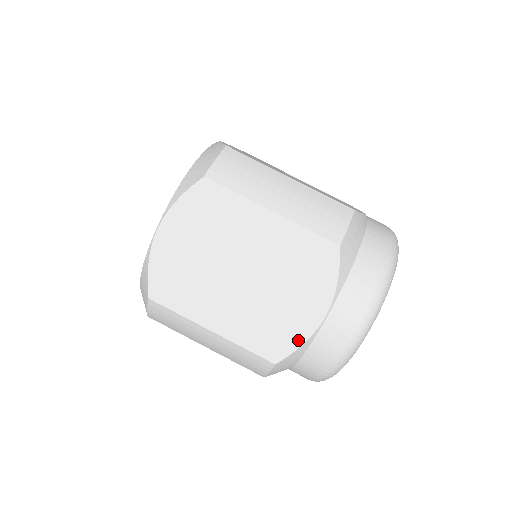
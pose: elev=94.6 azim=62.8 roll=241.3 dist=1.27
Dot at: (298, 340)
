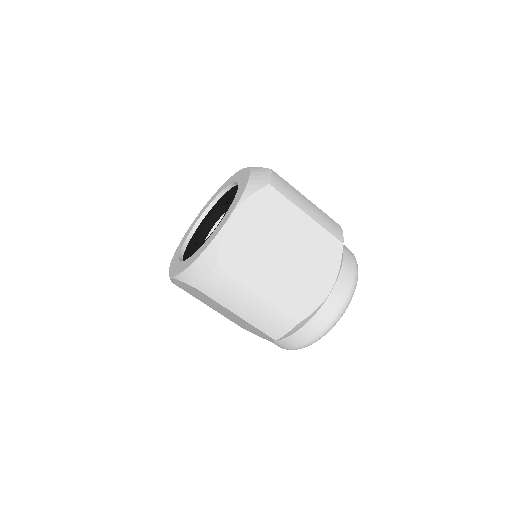
Dot at: (253, 333)
